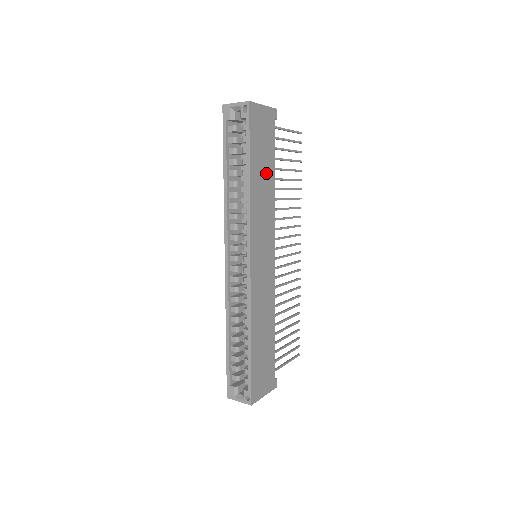
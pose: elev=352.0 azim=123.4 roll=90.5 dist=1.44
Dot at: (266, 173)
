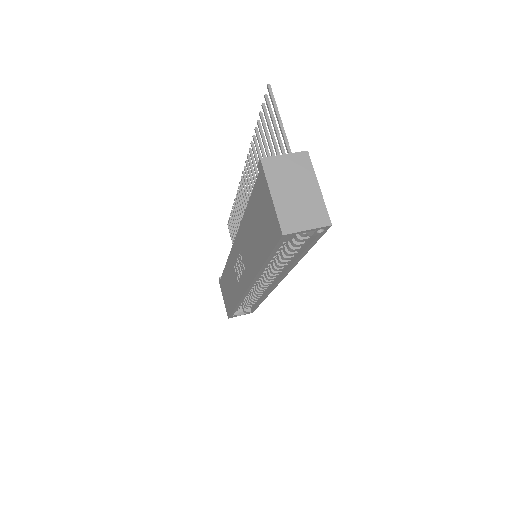
Dot at: occluded
